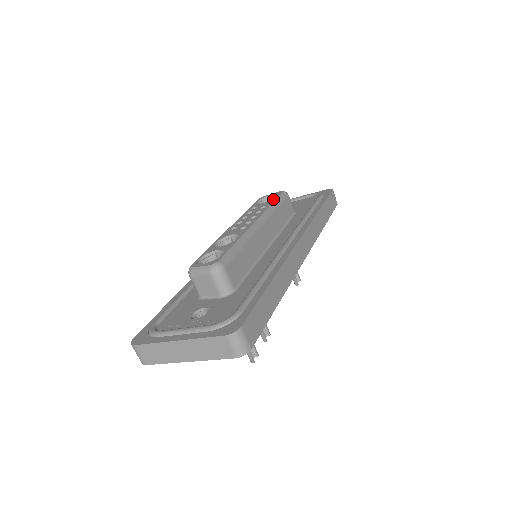
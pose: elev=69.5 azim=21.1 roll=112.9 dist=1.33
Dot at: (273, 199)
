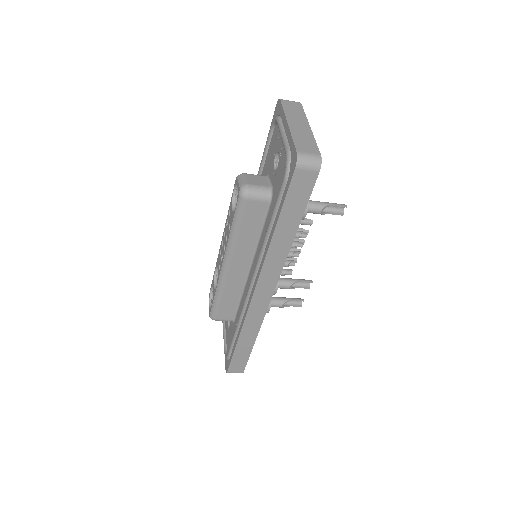
Dot at: (233, 214)
